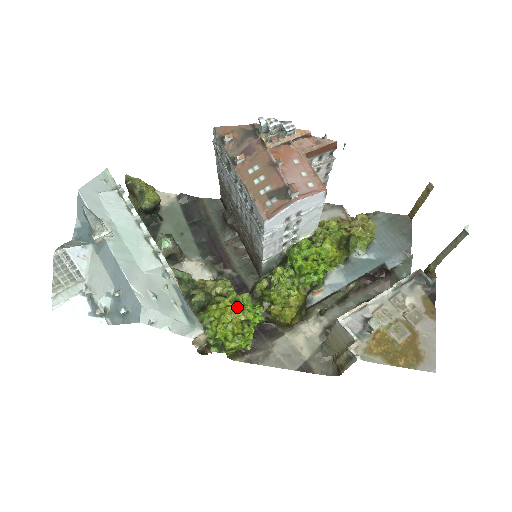
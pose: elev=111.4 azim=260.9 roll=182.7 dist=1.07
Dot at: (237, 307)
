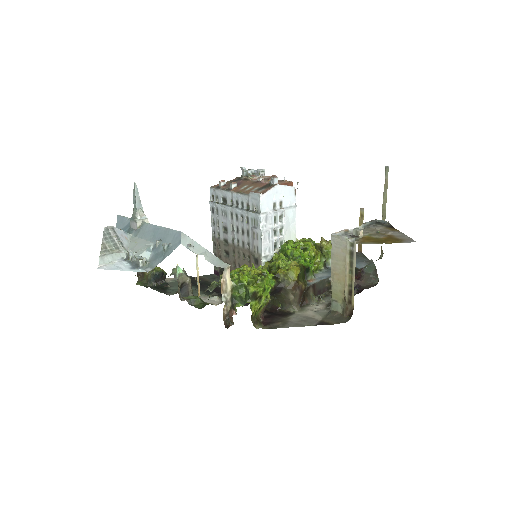
Dot at: (251, 268)
